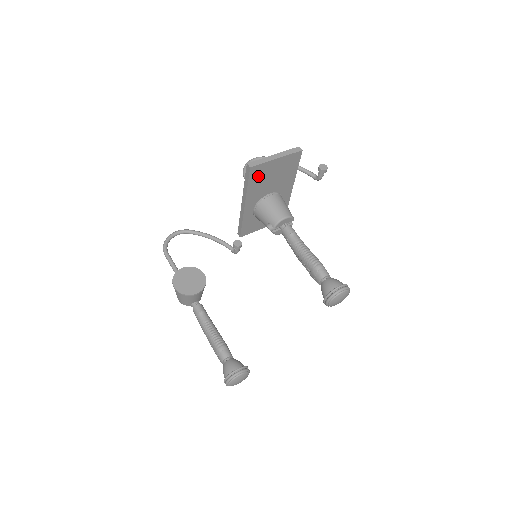
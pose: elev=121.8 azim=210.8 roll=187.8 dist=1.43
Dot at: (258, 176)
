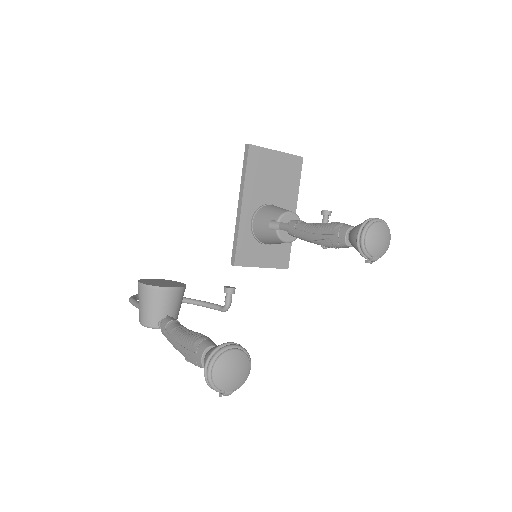
Dot at: (257, 165)
